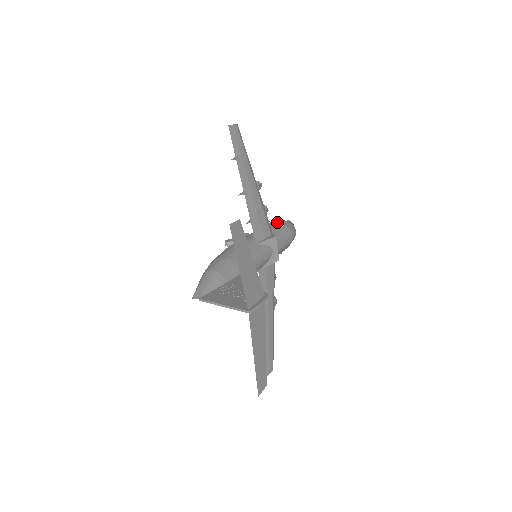
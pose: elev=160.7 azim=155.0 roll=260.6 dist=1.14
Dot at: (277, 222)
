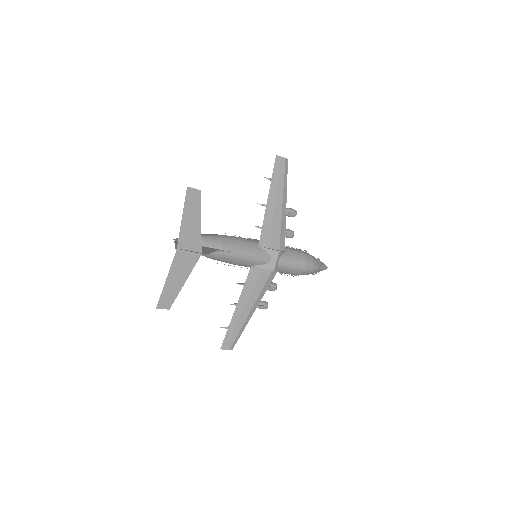
Dot at: (299, 250)
